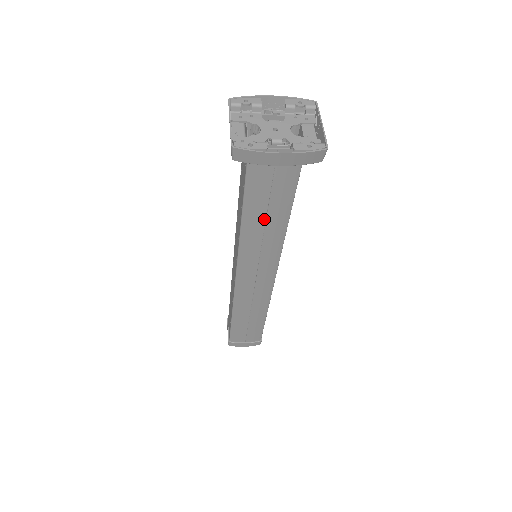
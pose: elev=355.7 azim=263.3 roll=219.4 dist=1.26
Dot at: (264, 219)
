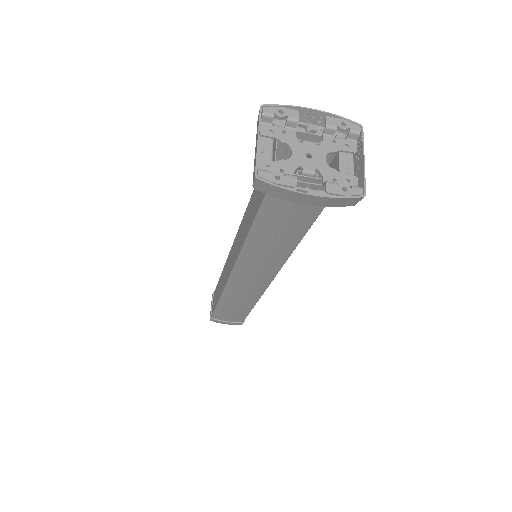
Dot at: (274, 237)
